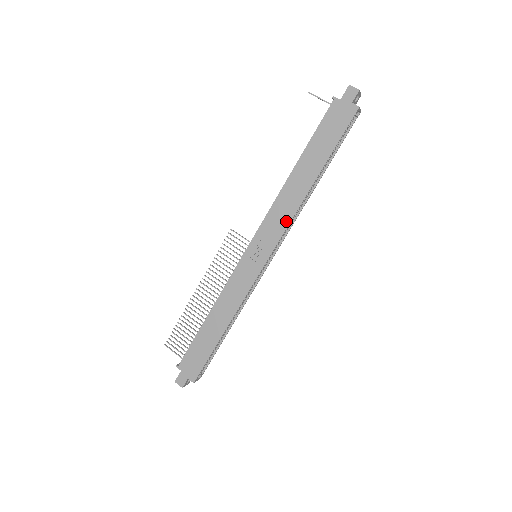
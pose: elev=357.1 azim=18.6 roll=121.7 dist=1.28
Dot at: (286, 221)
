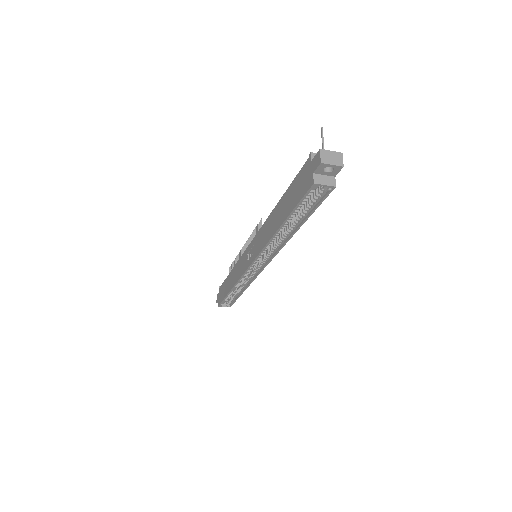
Dot at: (261, 247)
